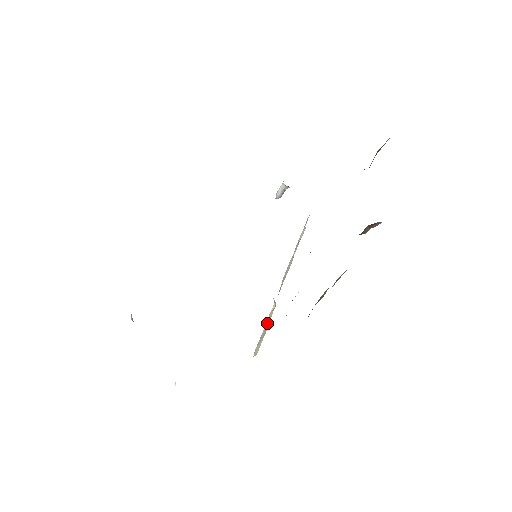
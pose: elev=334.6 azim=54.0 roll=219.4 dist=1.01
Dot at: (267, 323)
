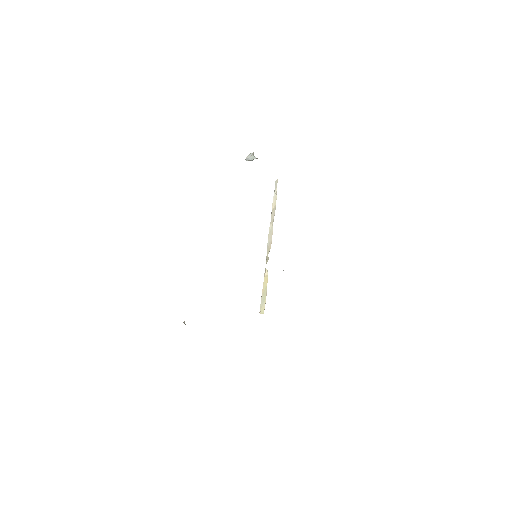
Dot at: (265, 287)
